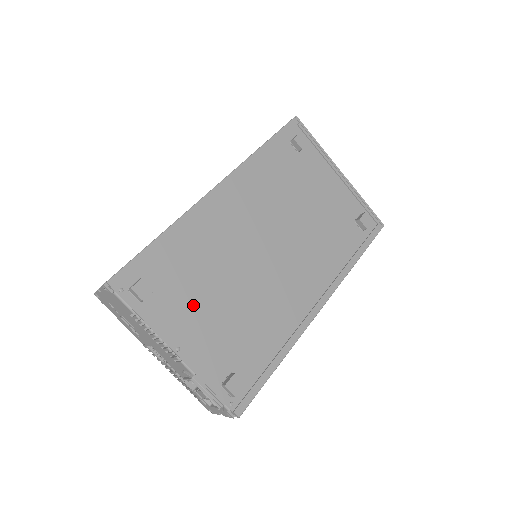
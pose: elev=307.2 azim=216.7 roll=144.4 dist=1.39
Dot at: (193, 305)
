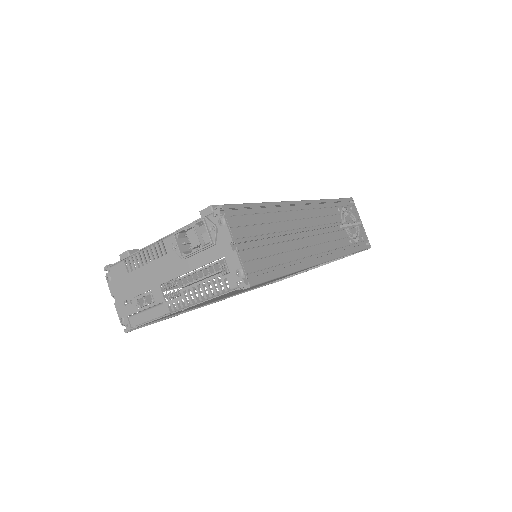
Dot at: occluded
